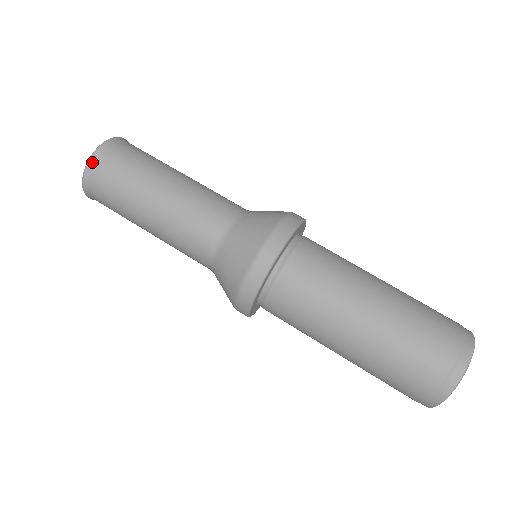
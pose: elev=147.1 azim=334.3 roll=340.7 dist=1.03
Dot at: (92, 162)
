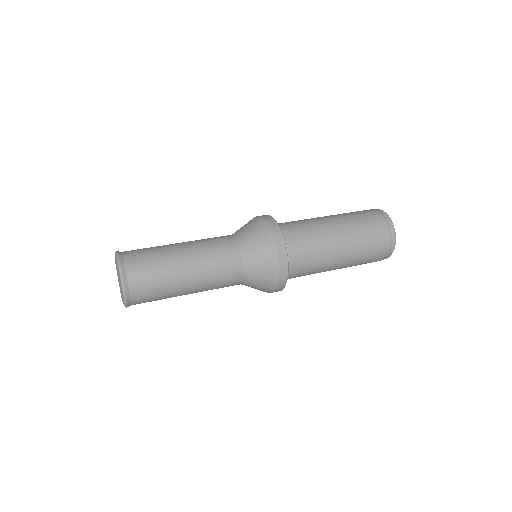
Dot at: (128, 301)
